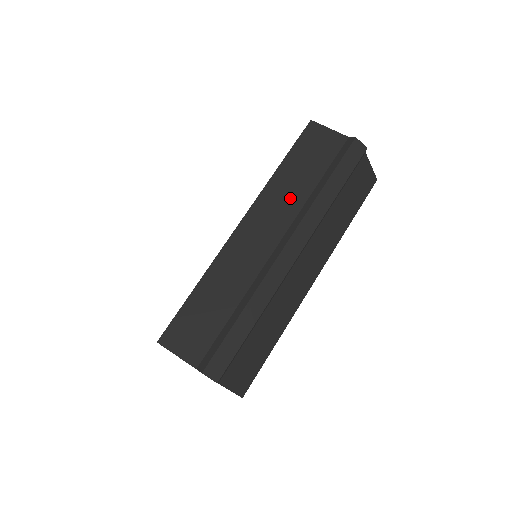
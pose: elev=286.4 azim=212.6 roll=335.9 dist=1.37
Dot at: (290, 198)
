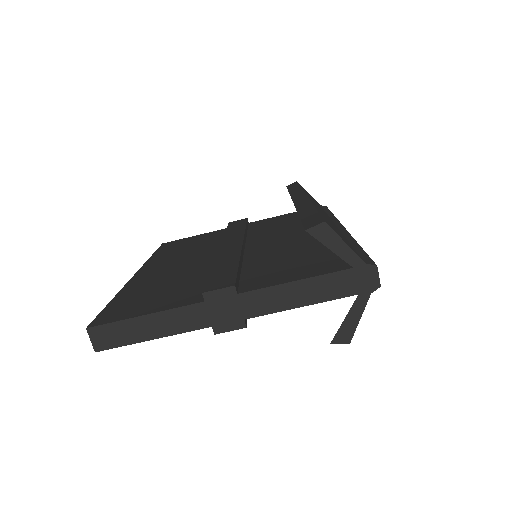
Dot at: occluded
